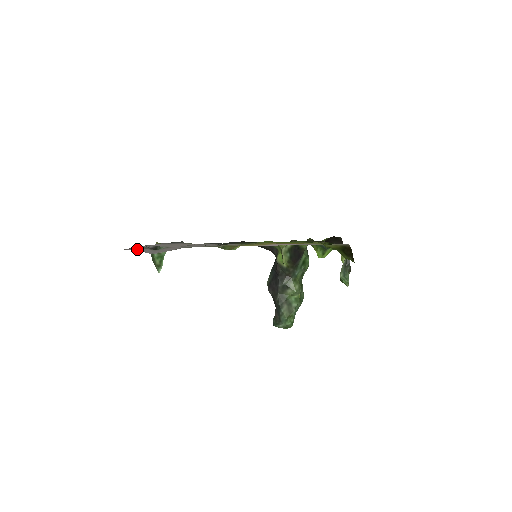
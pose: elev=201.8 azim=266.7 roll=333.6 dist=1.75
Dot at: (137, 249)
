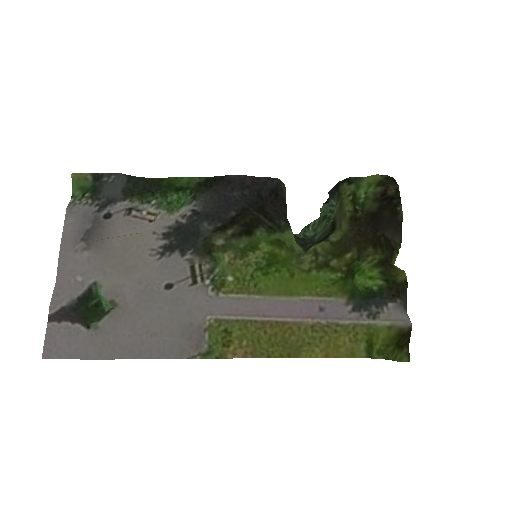
Dot at: (67, 351)
